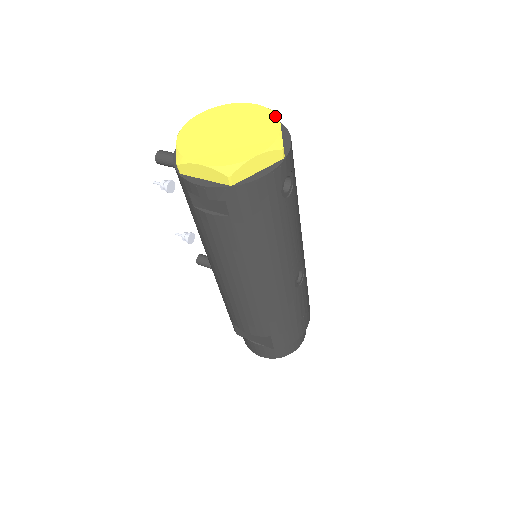
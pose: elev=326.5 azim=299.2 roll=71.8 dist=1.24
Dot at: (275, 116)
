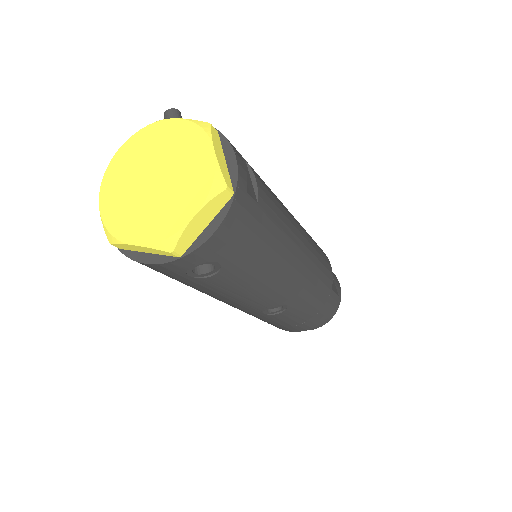
Dot at: (204, 196)
